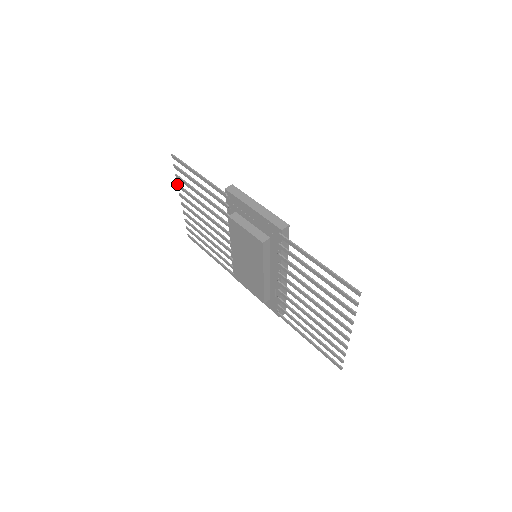
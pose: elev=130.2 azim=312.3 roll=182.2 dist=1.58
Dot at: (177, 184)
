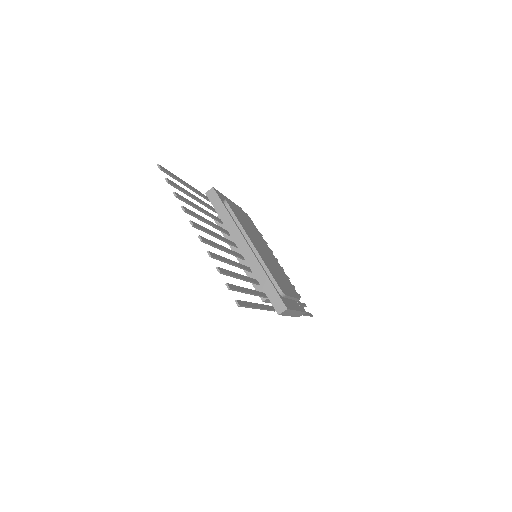
Dot at: occluded
